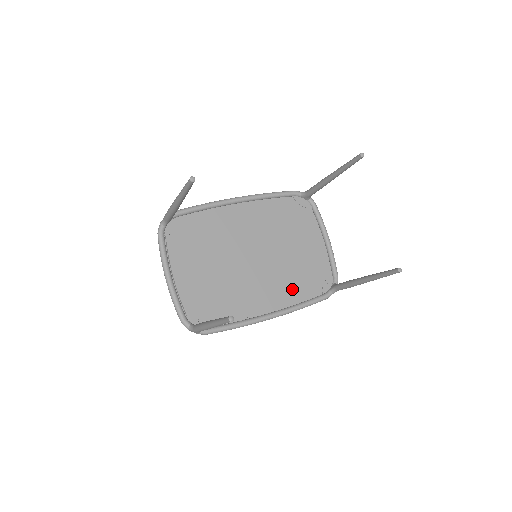
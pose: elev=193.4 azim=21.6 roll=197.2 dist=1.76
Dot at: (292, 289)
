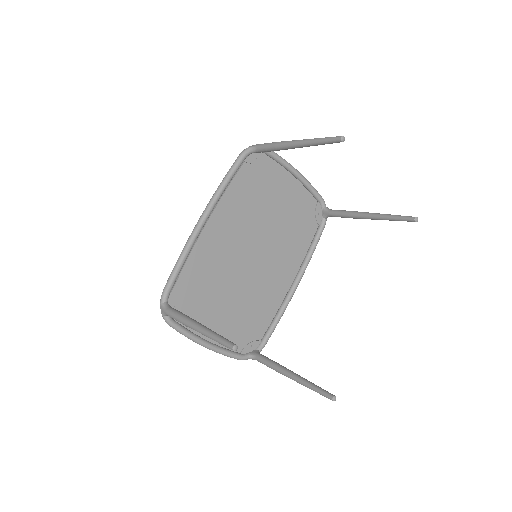
Dot at: (296, 247)
